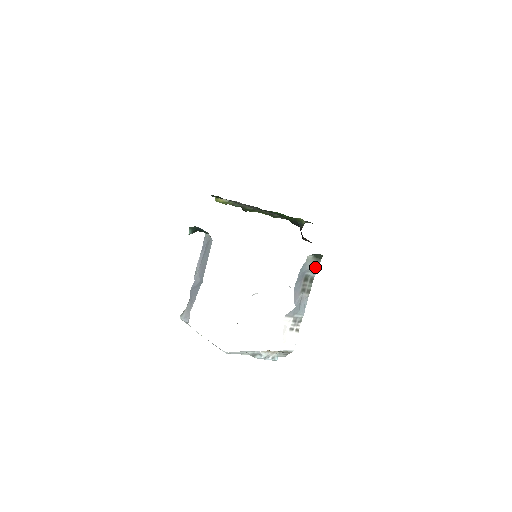
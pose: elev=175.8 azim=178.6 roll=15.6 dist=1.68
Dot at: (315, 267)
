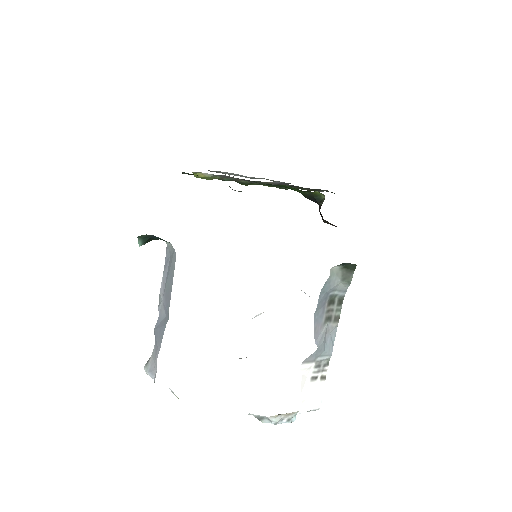
Dot at: (345, 283)
